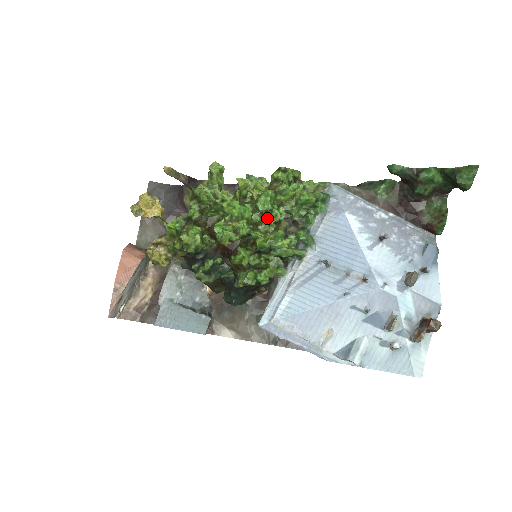
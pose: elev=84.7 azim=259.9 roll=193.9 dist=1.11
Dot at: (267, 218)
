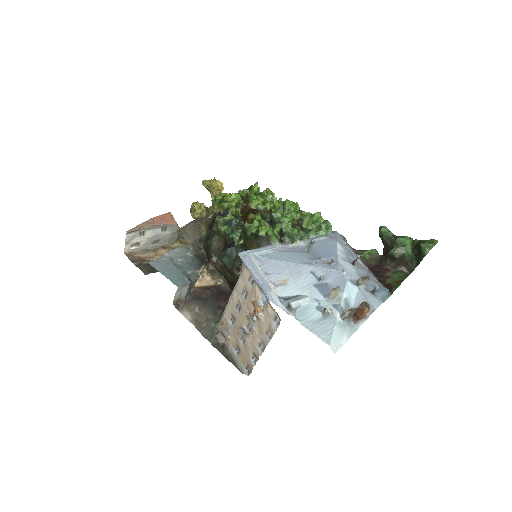
Dot at: occluded
